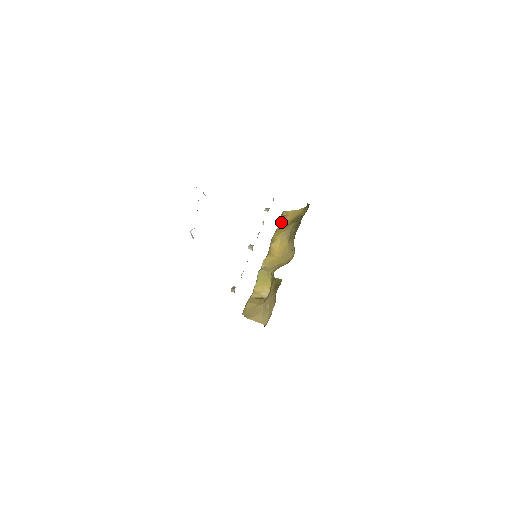
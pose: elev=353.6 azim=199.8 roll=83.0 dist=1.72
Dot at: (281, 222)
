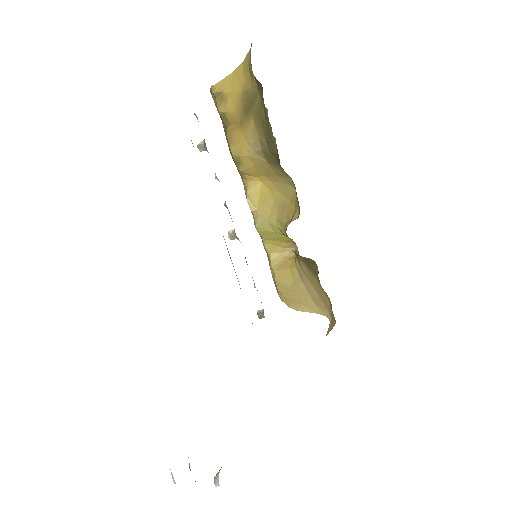
Dot at: (223, 115)
